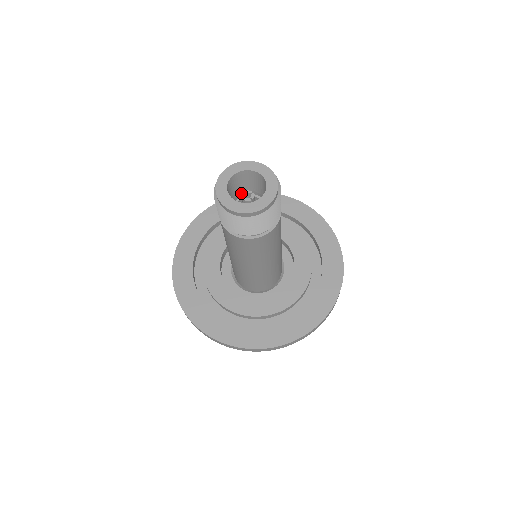
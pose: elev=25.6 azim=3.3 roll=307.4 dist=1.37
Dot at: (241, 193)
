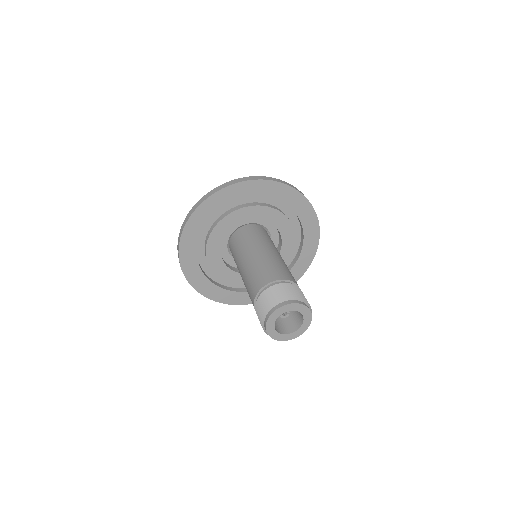
Dot at: occluded
